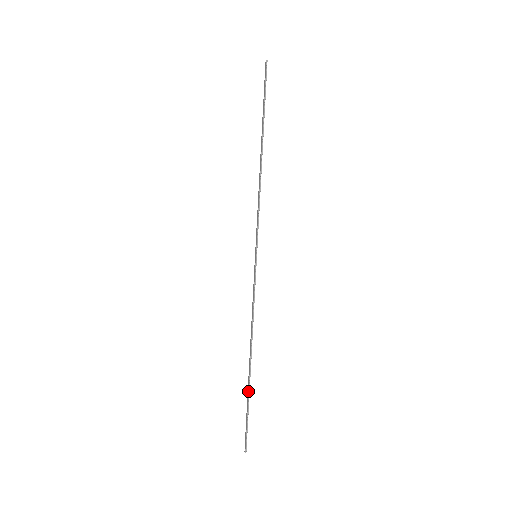
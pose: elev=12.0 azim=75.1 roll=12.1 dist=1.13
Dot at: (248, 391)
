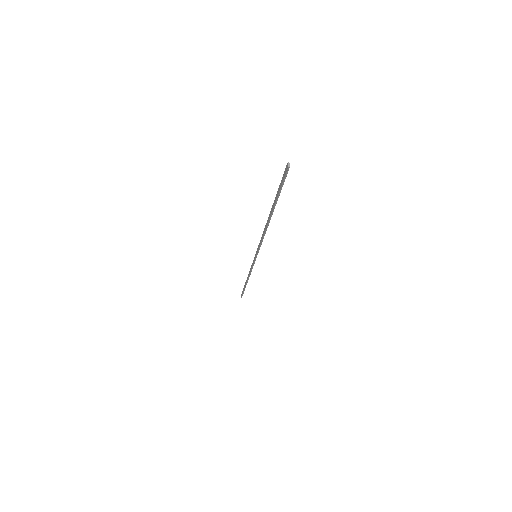
Dot at: (244, 288)
